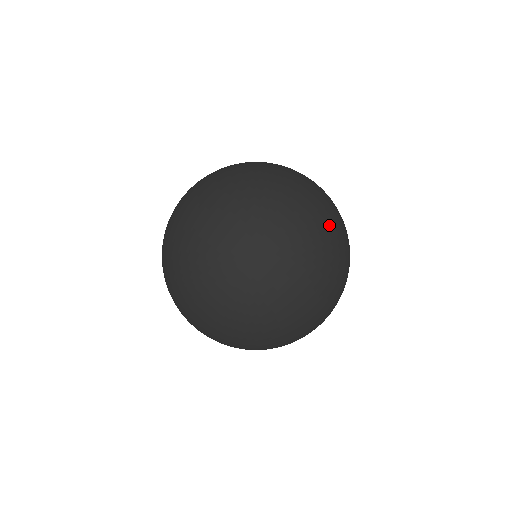
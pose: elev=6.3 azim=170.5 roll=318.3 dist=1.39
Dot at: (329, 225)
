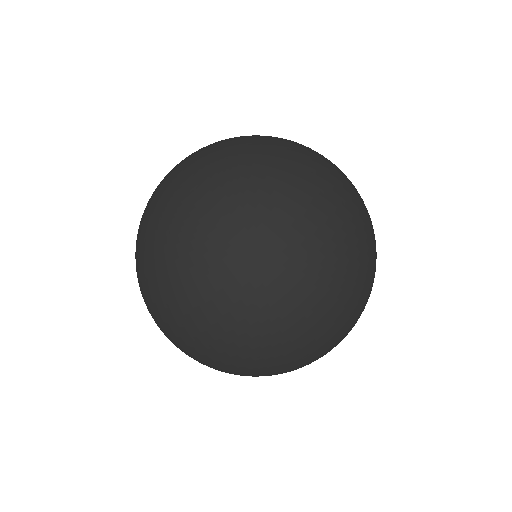
Dot at: (373, 282)
